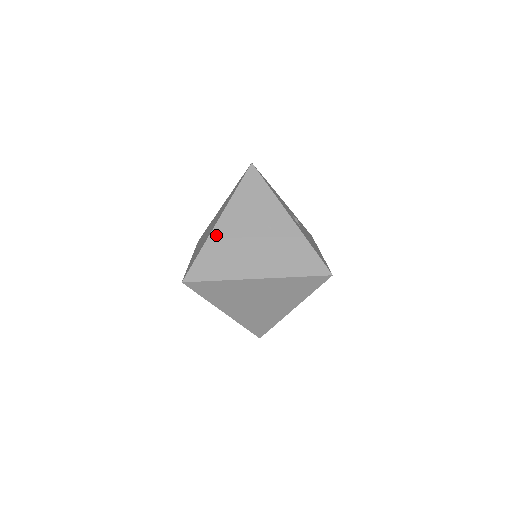
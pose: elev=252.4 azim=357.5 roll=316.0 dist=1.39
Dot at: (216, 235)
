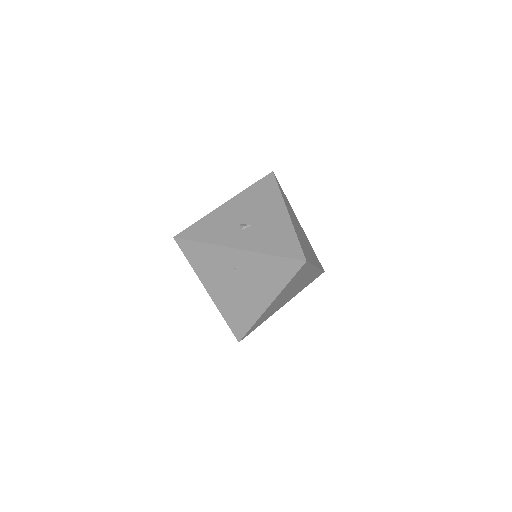
Dot at: (218, 302)
